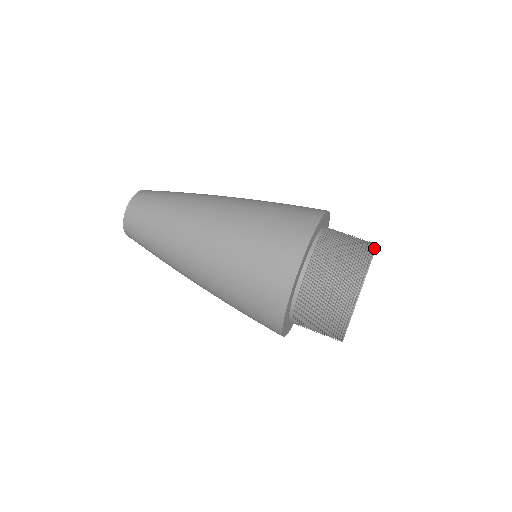
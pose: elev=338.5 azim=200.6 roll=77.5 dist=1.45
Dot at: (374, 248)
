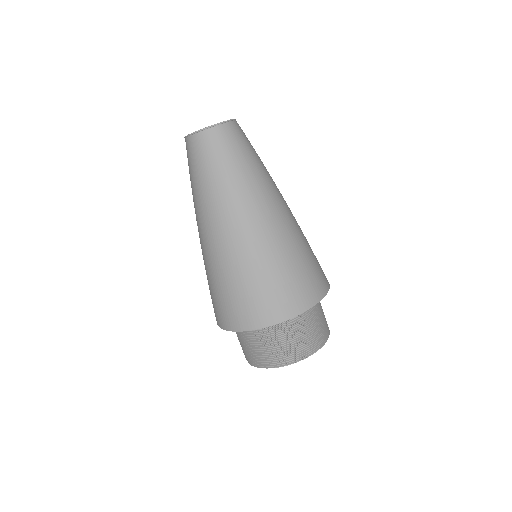
Dot at: occluded
